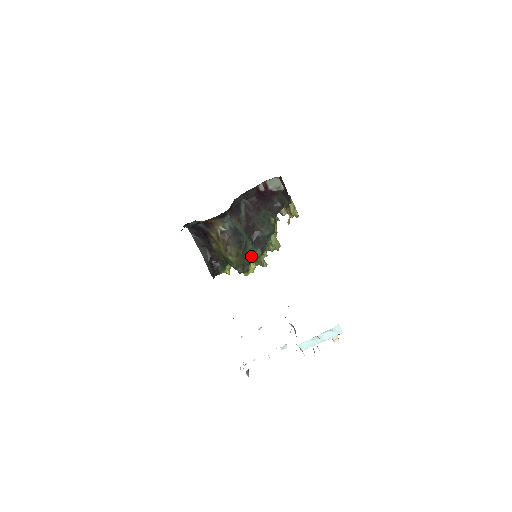
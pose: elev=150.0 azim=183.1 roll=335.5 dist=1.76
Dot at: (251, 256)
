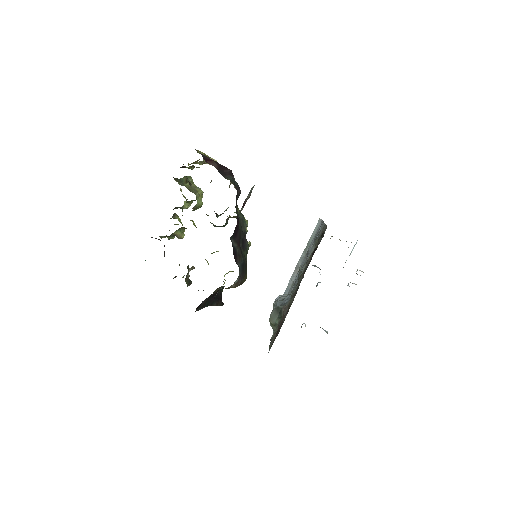
Dot at: occluded
